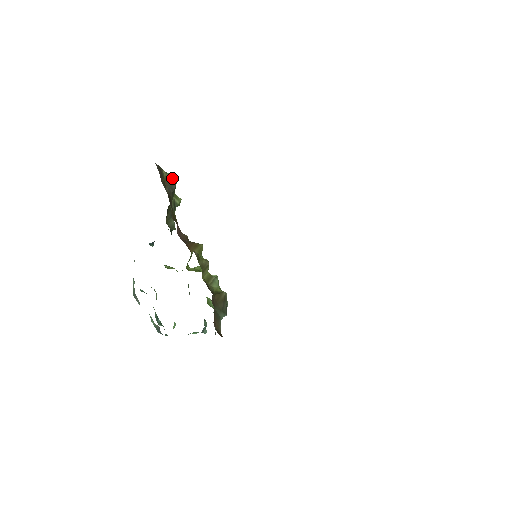
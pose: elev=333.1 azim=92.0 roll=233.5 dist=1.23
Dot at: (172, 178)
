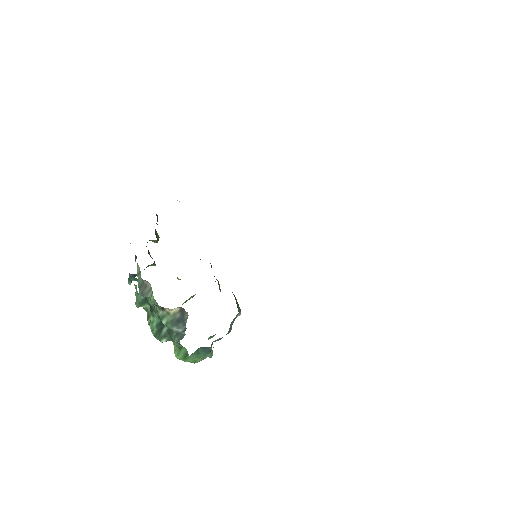
Dot at: occluded
